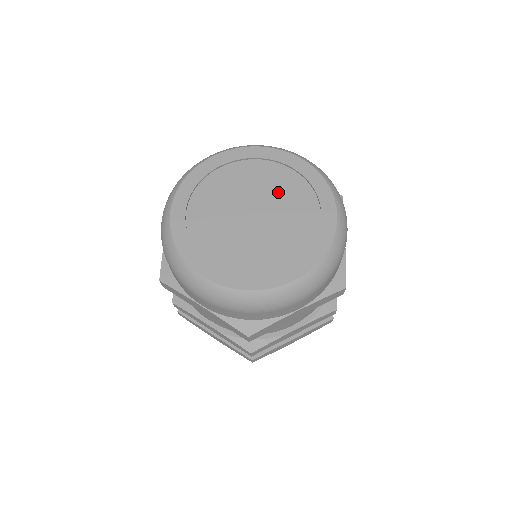
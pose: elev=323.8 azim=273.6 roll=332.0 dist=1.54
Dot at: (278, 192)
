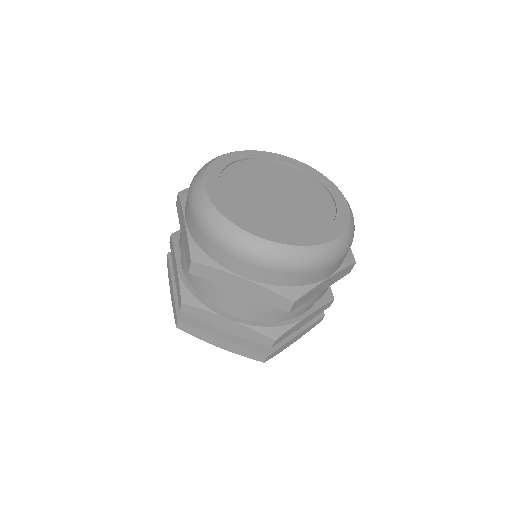
Dot at: (291, 181)
